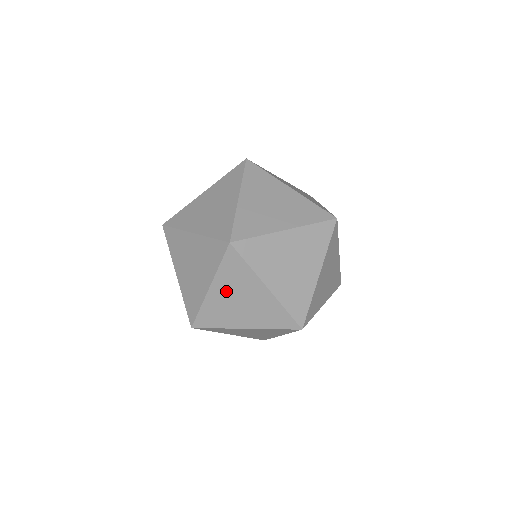
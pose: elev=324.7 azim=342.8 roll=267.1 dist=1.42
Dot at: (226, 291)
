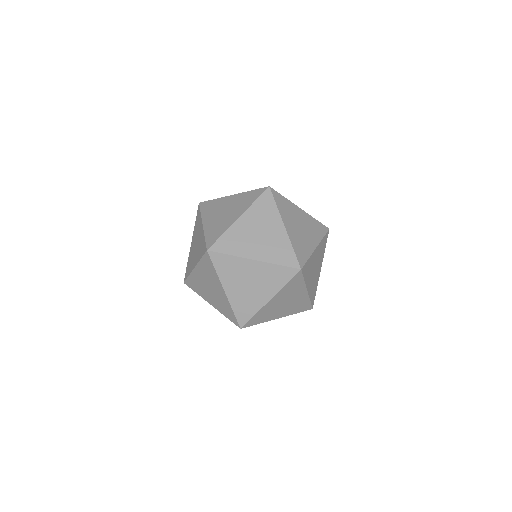
Dot at: (280, 299)
